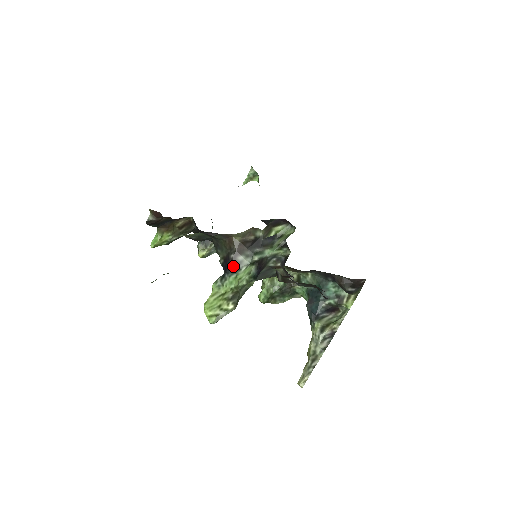
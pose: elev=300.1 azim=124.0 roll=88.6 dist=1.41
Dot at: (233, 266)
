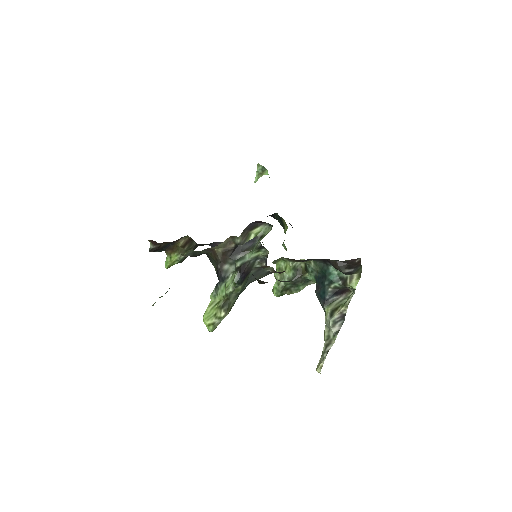
Dot at: (221, 276)
